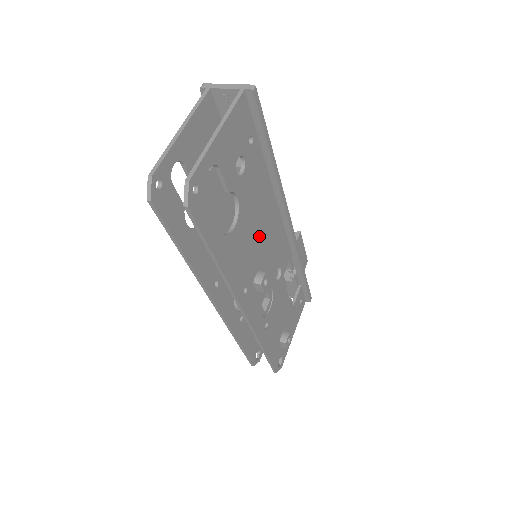
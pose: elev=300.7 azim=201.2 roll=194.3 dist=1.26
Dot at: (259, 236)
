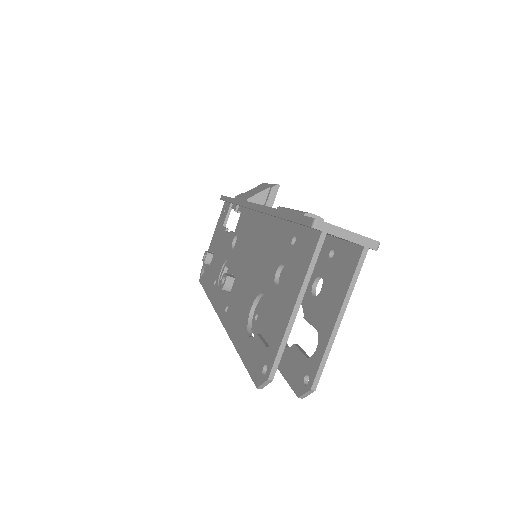
Dot at: occluded
